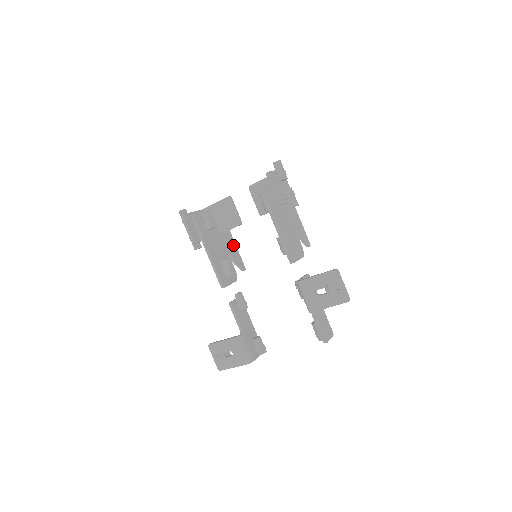
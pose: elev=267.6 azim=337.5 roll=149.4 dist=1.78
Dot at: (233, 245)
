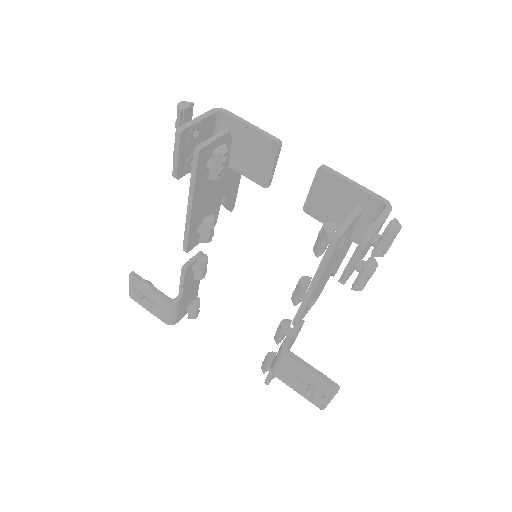
Dot at: (237, 178)
